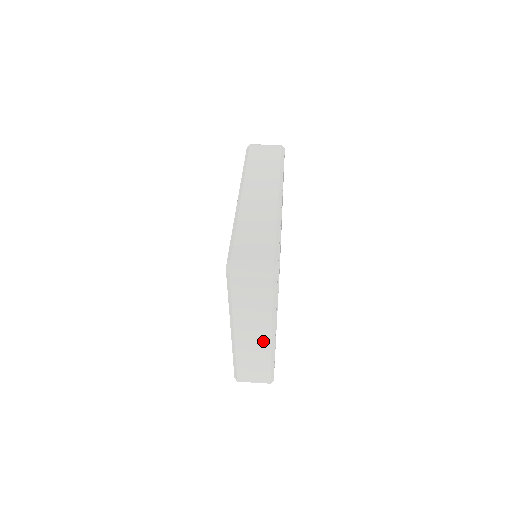
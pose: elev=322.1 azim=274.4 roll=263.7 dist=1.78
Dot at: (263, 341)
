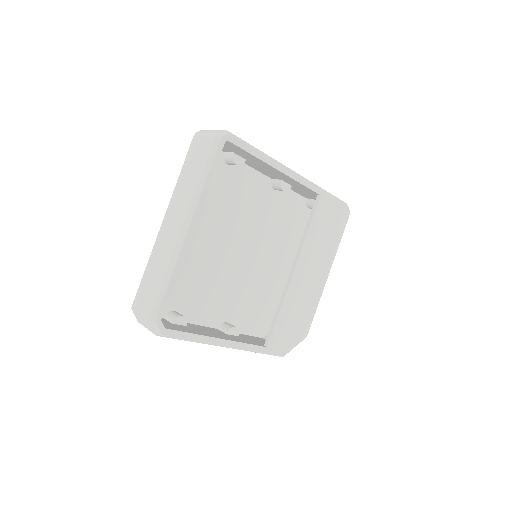
Dot at: (176, 233)
